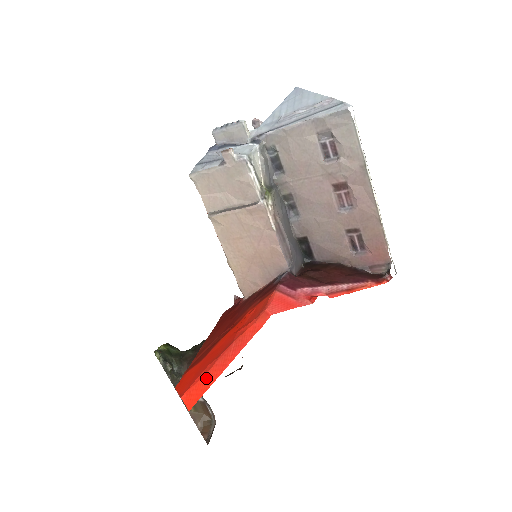
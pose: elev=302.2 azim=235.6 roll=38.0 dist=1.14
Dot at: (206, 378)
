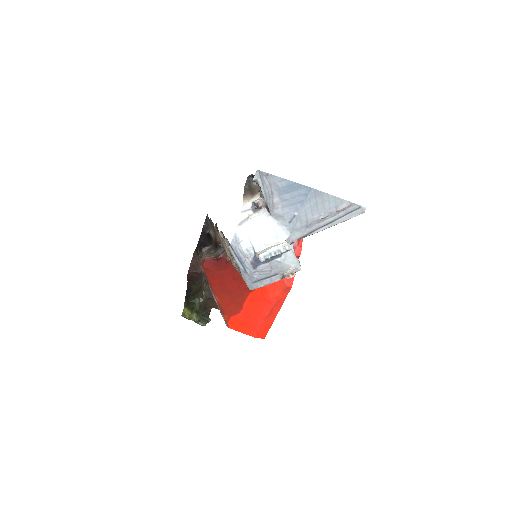
Dot at: (266, 326)
